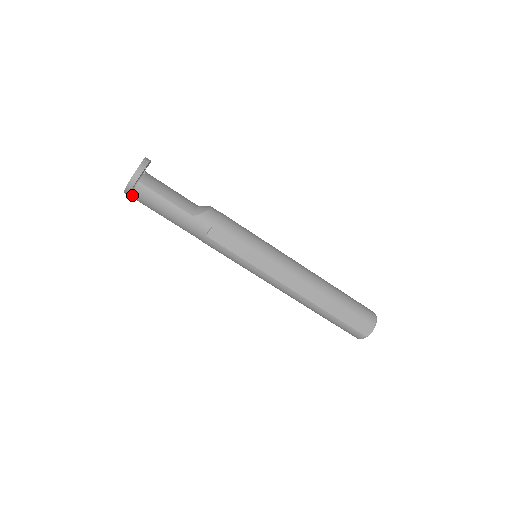
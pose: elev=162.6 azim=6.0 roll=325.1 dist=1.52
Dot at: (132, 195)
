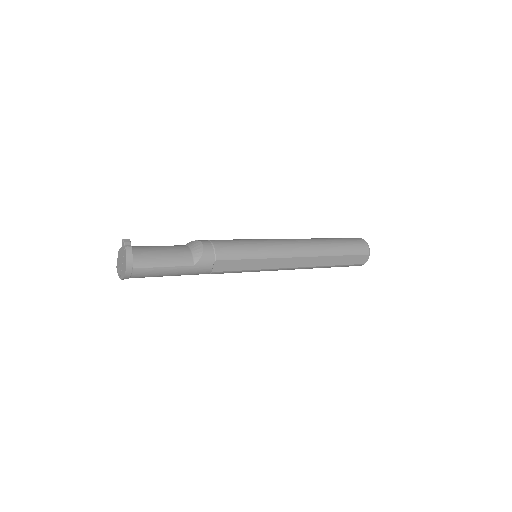
Dot at: occluded
